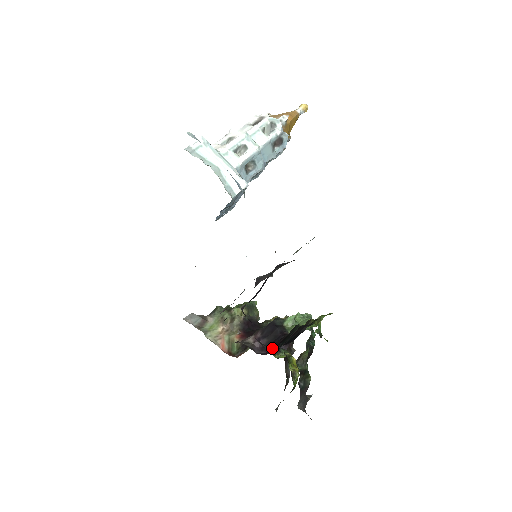
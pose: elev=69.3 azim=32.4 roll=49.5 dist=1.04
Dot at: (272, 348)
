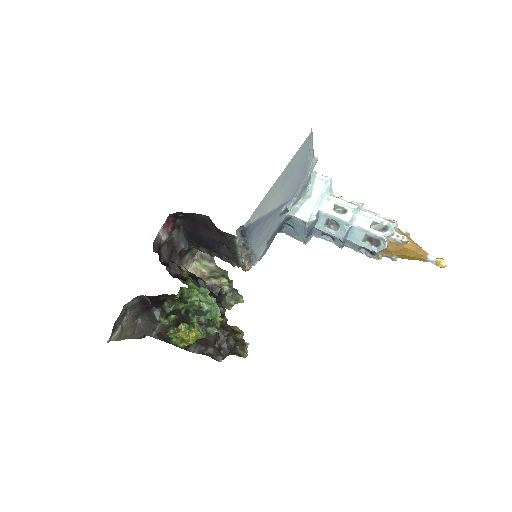
Dot at: (166, 263)
